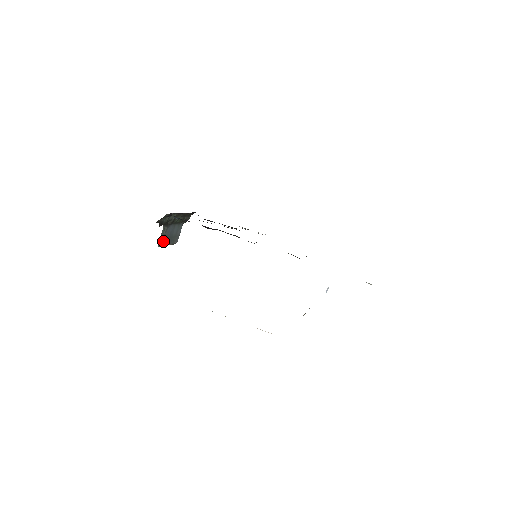
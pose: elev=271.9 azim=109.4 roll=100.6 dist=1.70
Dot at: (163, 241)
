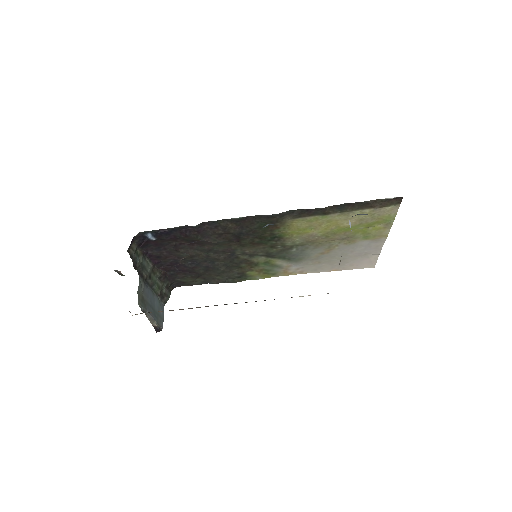
Dot at: (143, 303)
